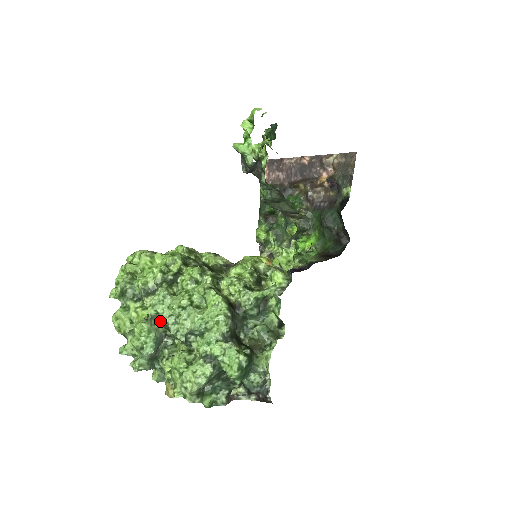
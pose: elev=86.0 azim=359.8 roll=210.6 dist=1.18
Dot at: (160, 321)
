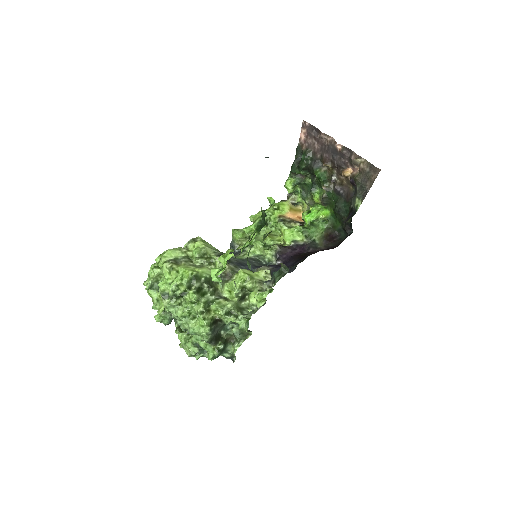
Dot at: (172, 314)
